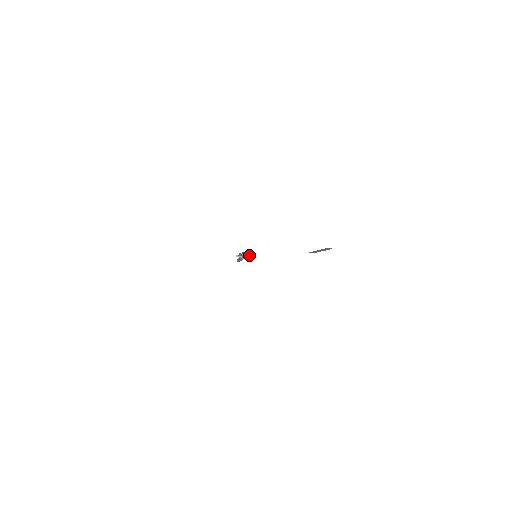
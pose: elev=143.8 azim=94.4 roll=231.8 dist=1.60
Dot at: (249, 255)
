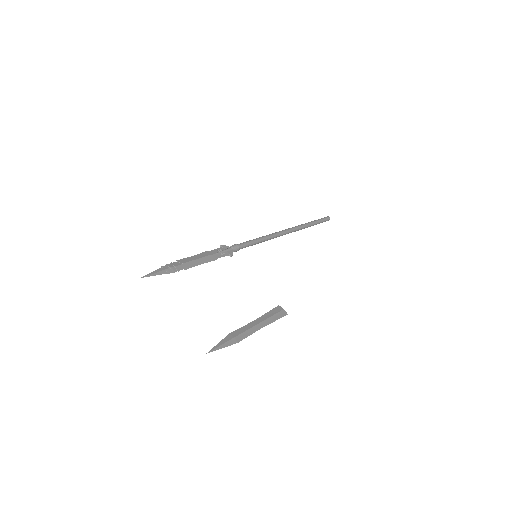
Dot at: (231, 256)
